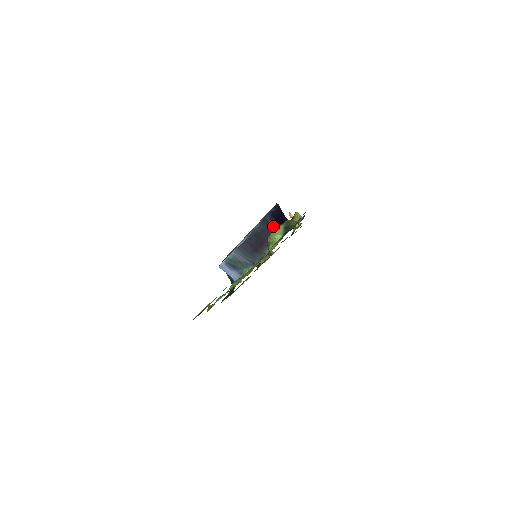
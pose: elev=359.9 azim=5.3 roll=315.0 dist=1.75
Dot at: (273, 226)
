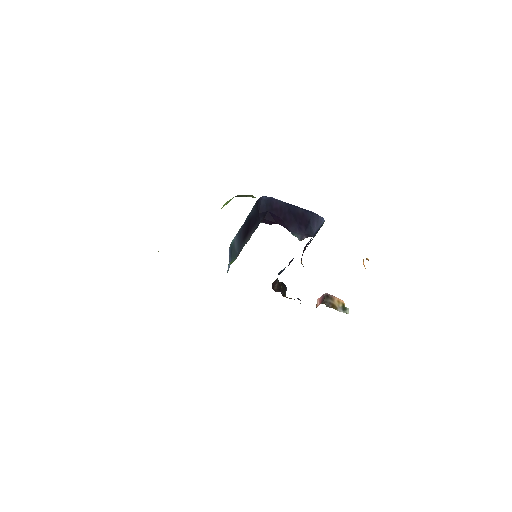
Dot at: (260, 212)
